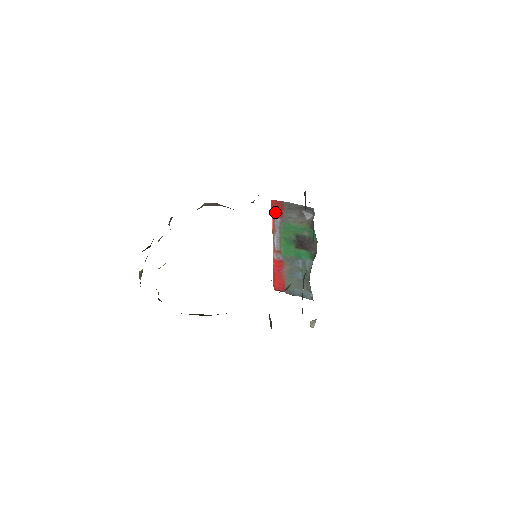
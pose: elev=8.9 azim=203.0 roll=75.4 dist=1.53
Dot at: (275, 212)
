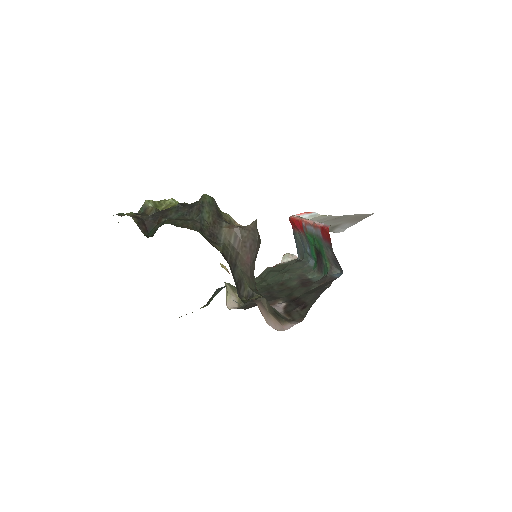
Dot at: (323, 232)
